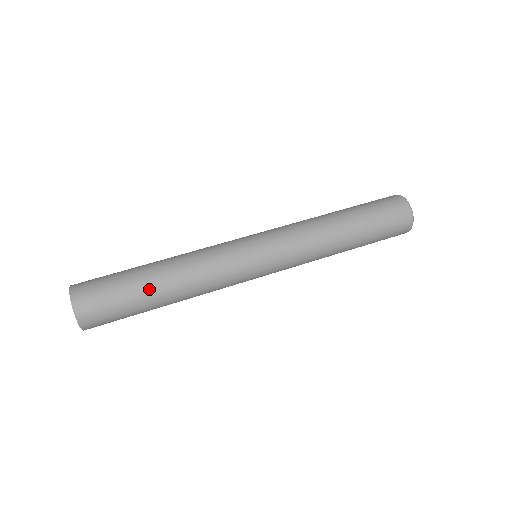
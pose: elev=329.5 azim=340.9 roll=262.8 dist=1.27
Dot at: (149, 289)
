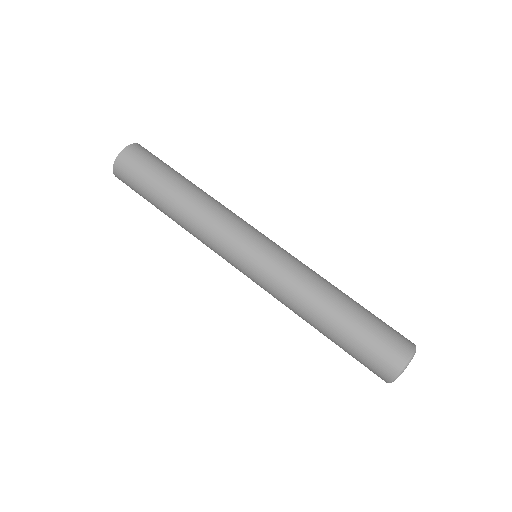
Dot at: (168, 189)
